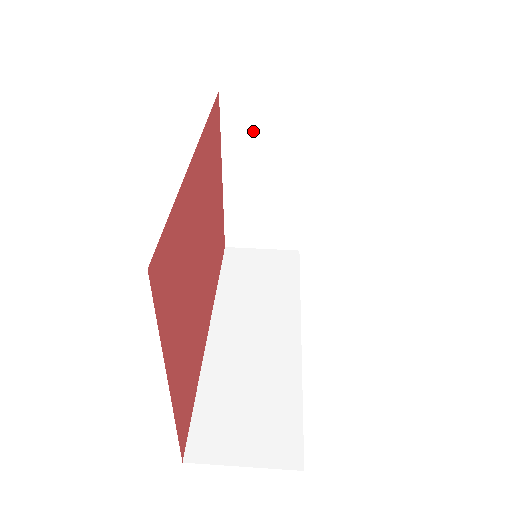
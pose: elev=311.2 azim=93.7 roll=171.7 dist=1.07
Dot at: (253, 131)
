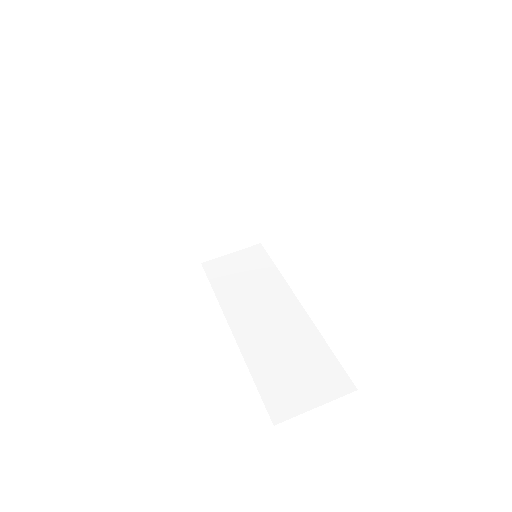
Dot at: (202, 162)
